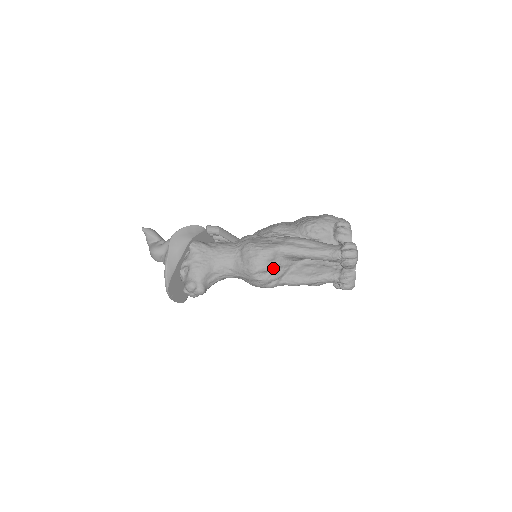
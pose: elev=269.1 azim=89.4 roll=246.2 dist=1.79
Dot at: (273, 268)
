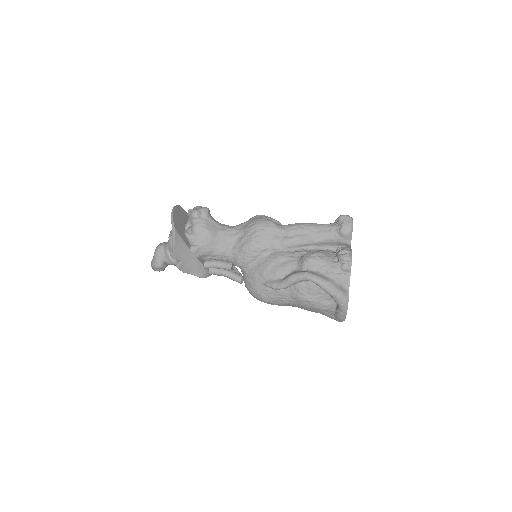
Dot at: occluded
